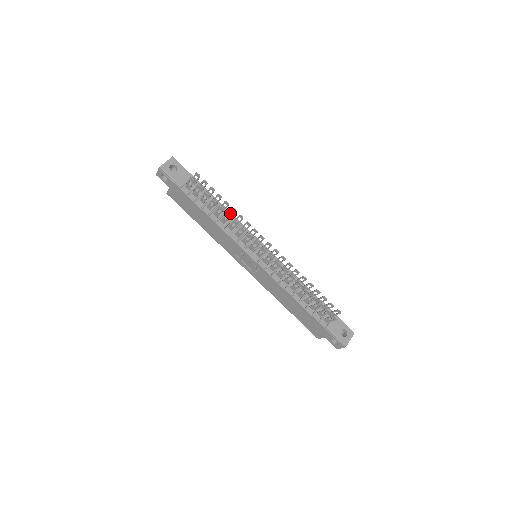
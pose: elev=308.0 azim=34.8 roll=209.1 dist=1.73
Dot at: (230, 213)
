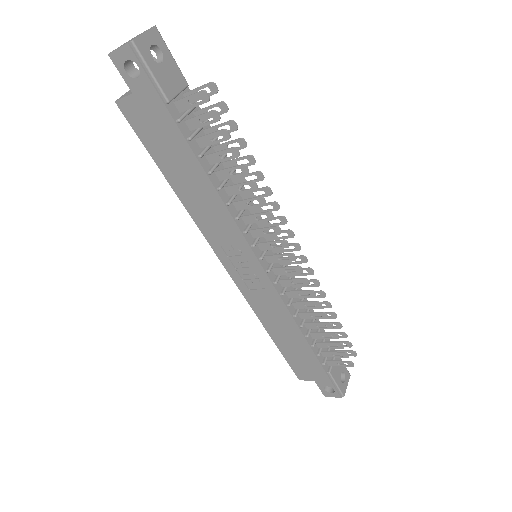
Dot at: (244, 178)
